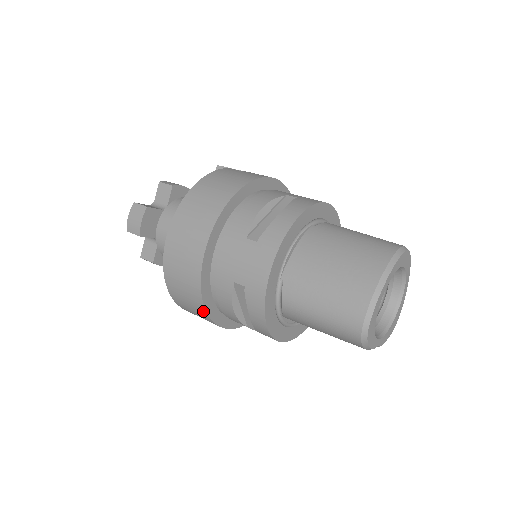
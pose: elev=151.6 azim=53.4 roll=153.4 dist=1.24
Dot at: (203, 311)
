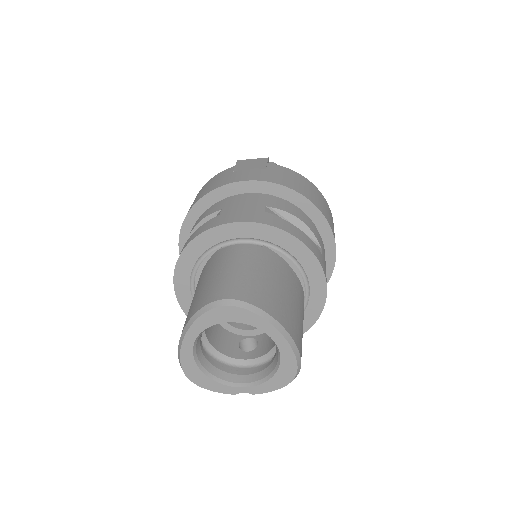
Dot at: occluded
